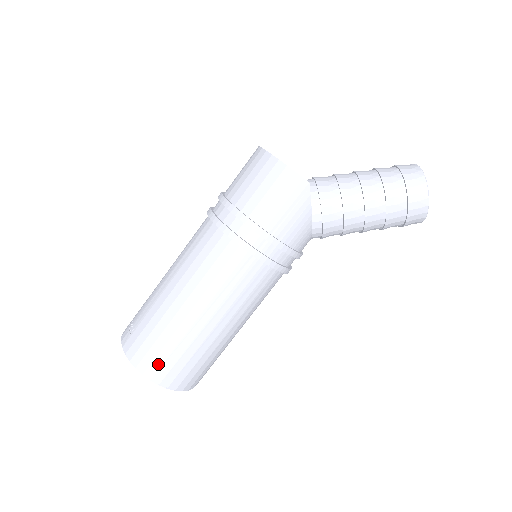
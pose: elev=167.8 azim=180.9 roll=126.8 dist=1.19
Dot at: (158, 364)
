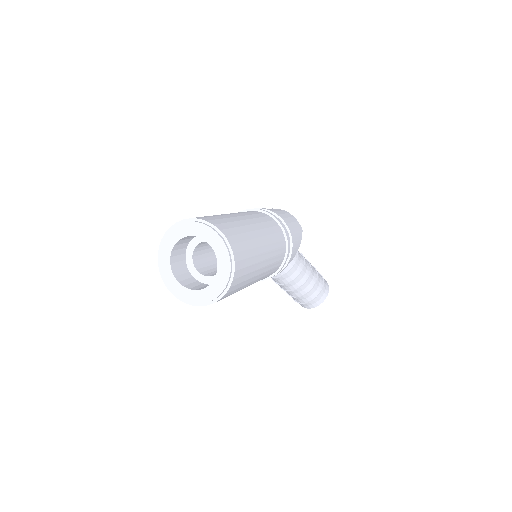
Dot at: (236, 240)
